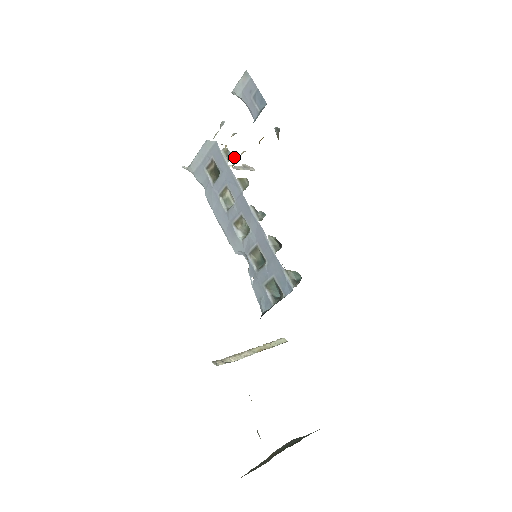
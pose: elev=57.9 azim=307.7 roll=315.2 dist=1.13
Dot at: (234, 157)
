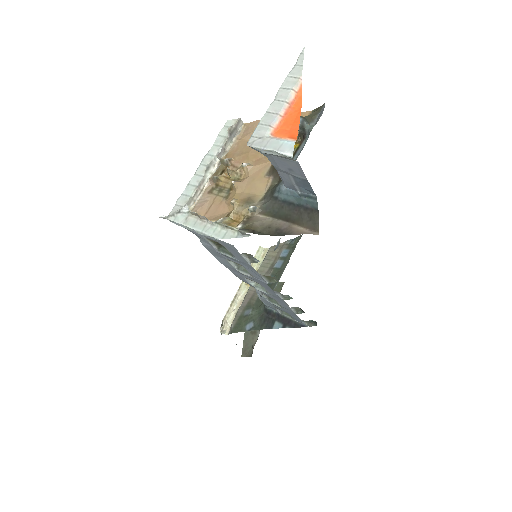
Dot at: (231, 175)
